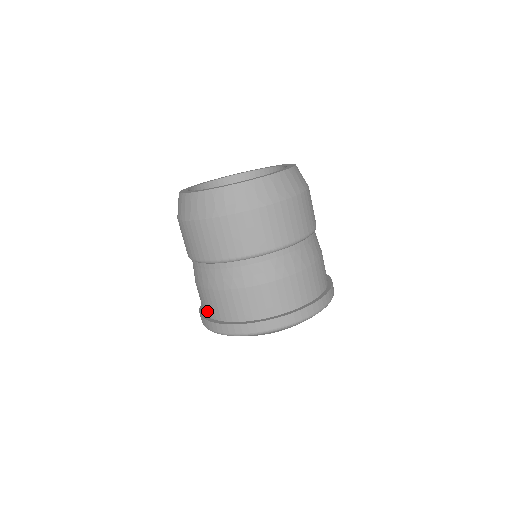
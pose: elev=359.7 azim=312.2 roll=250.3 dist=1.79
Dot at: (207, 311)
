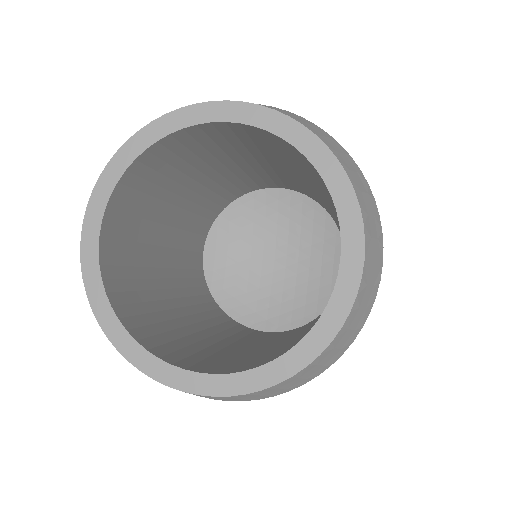
Dot at: occluded
